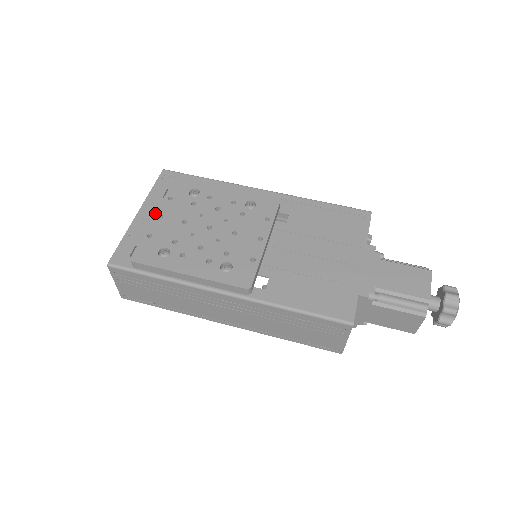
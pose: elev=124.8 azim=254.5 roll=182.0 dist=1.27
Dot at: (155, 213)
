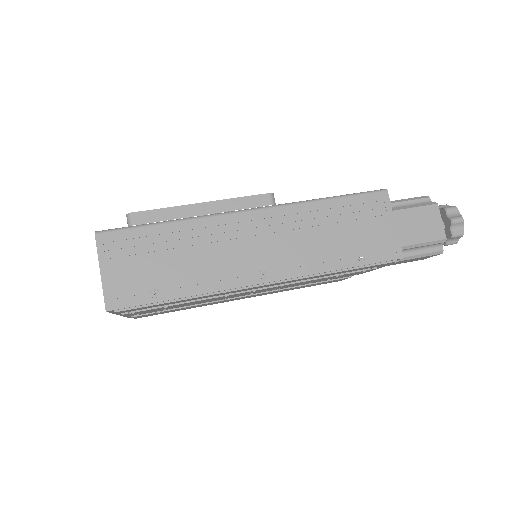
Dot at: occluded
